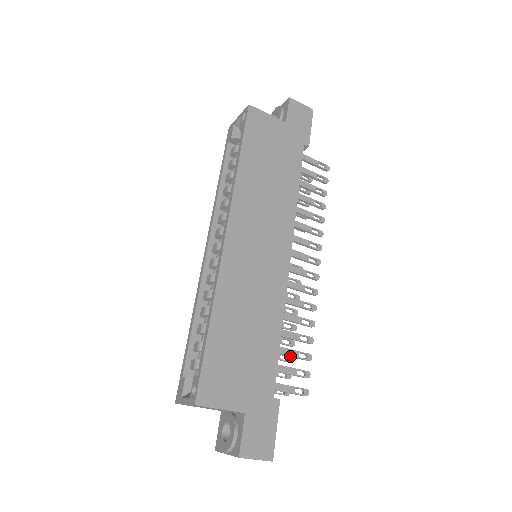
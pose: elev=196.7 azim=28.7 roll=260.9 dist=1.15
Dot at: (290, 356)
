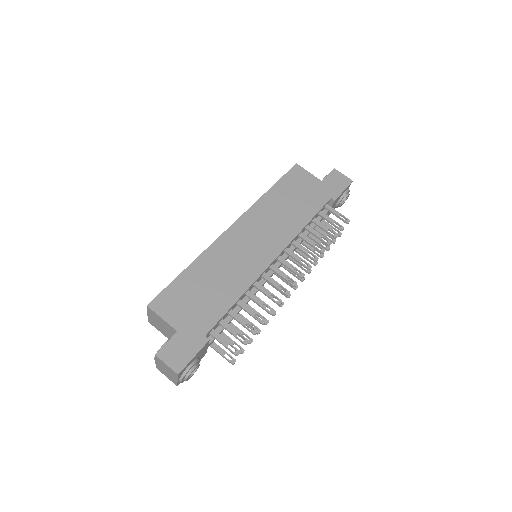
Dot at: (239, 322)
